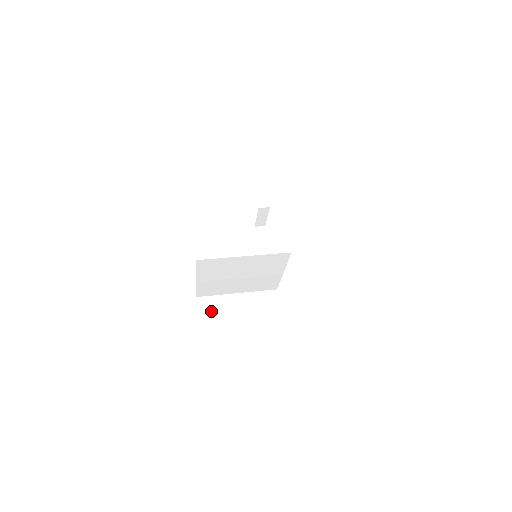
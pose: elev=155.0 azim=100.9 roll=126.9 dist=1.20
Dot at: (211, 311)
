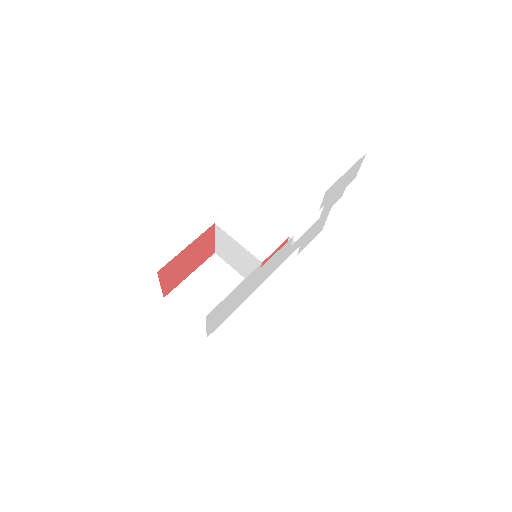
Dot at: (213, 265)
